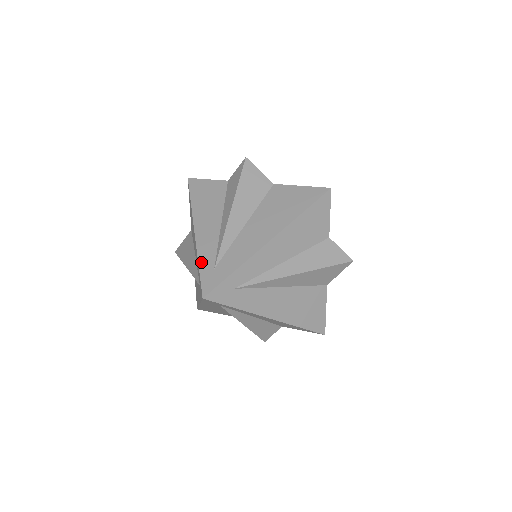
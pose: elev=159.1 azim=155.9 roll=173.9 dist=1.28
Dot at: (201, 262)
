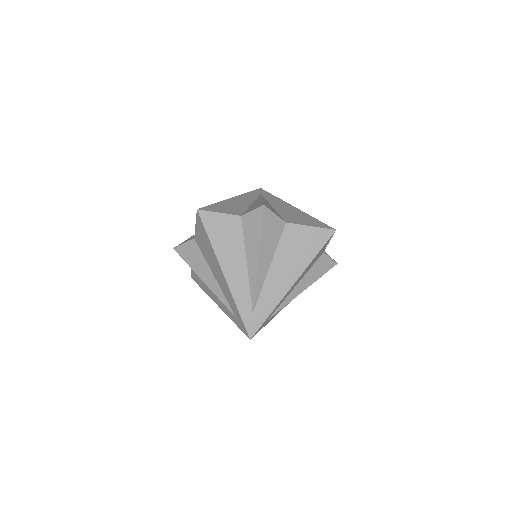
Dot at: (240, 308)
